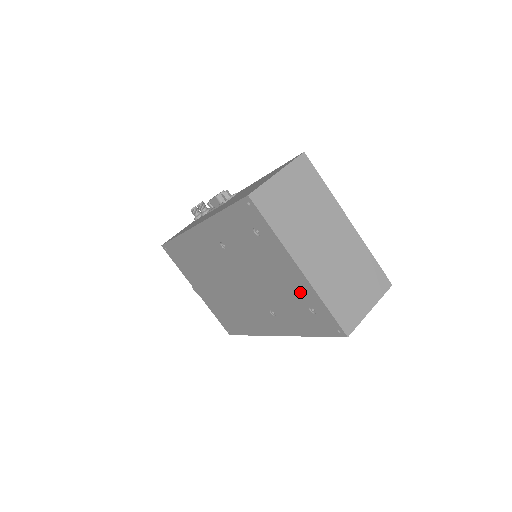
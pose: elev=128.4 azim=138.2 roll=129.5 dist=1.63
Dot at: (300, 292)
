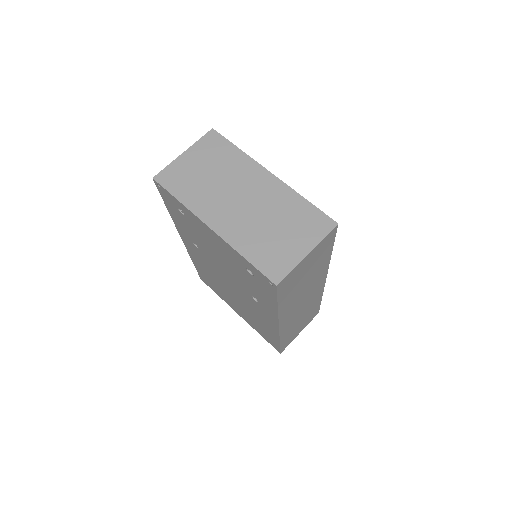
Dot at: (232, 256)
